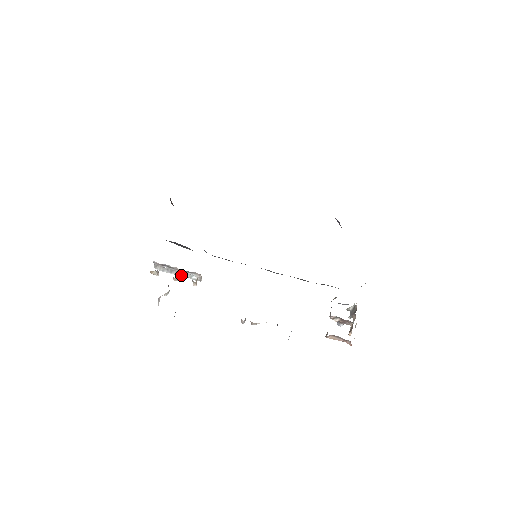
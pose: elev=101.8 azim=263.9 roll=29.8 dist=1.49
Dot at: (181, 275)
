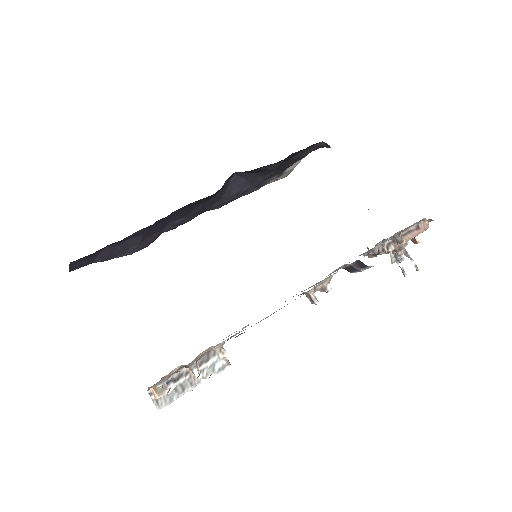
Dot at: (199, 381)
